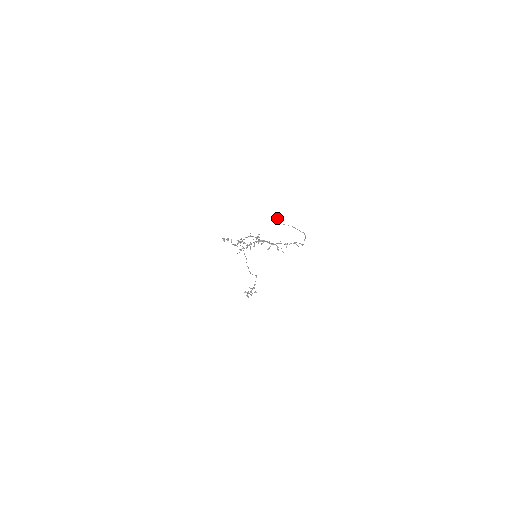
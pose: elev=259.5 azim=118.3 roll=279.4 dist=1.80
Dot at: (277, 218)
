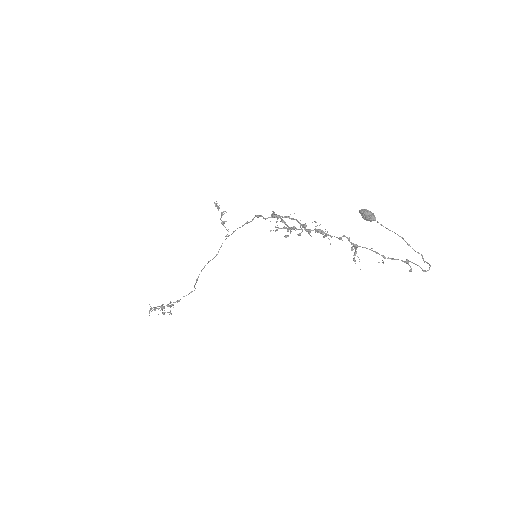
Dot at: occluded
